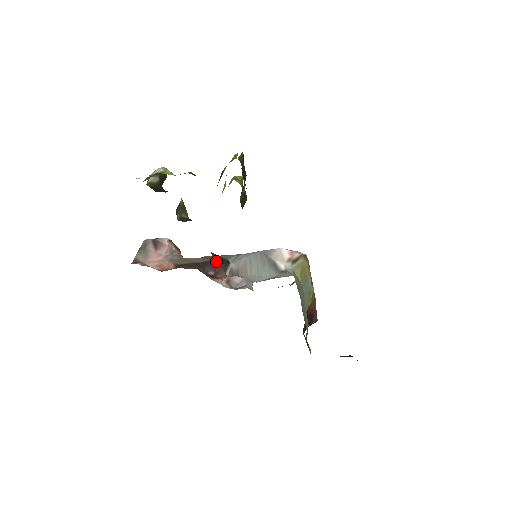
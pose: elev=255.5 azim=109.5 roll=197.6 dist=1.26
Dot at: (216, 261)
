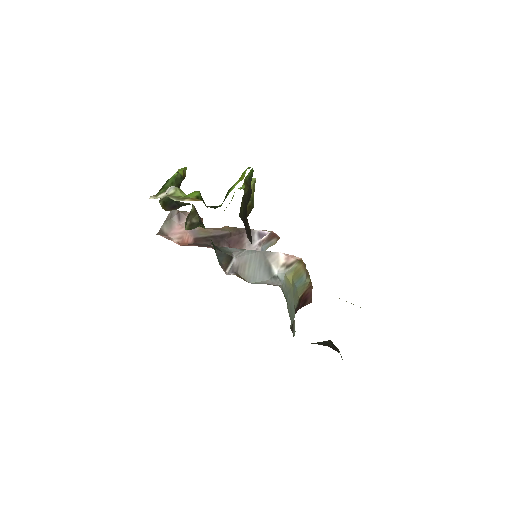
Dot at: (232, 235)
